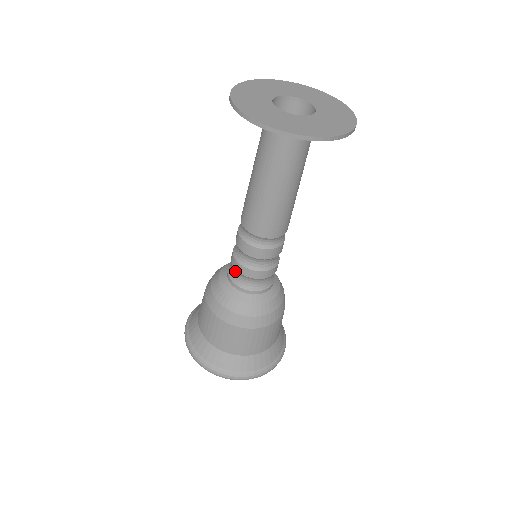
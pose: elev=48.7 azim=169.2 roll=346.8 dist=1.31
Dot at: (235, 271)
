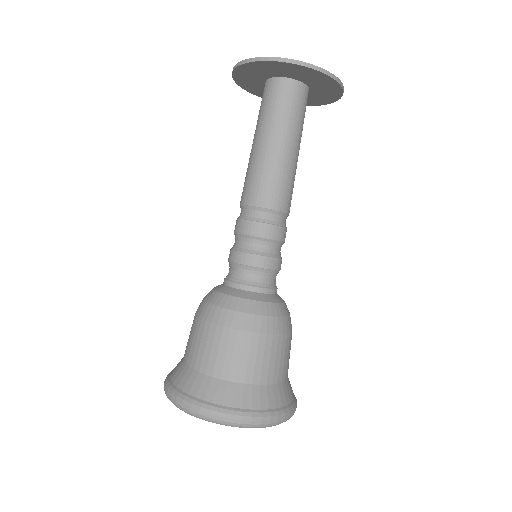
Dot at: (236, 269)
